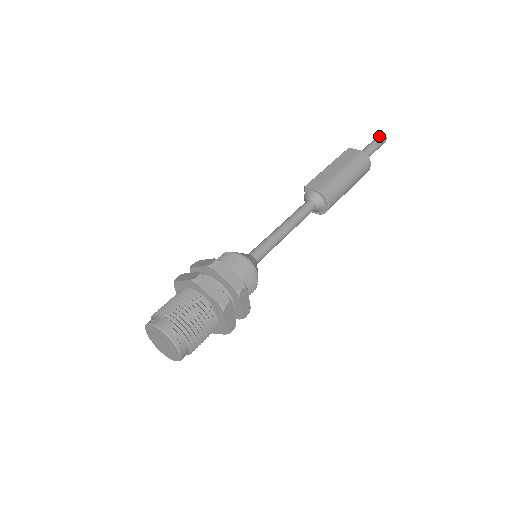
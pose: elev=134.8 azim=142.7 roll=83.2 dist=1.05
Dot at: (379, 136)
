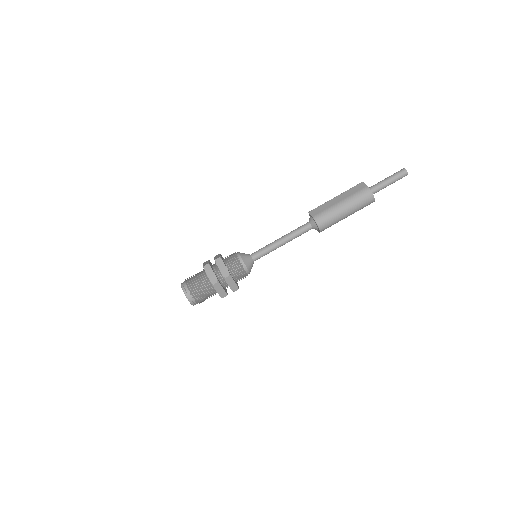
Dot at: (400, 171)
